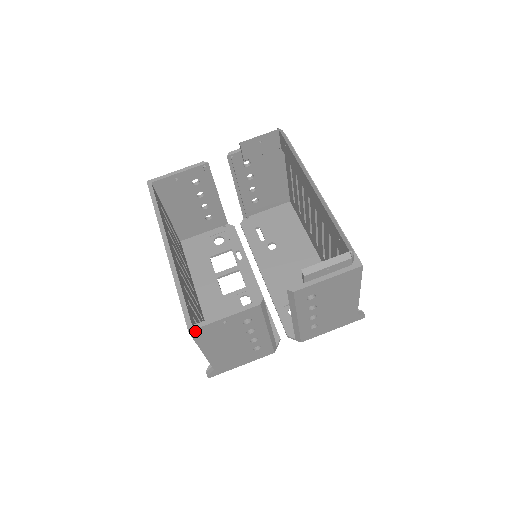
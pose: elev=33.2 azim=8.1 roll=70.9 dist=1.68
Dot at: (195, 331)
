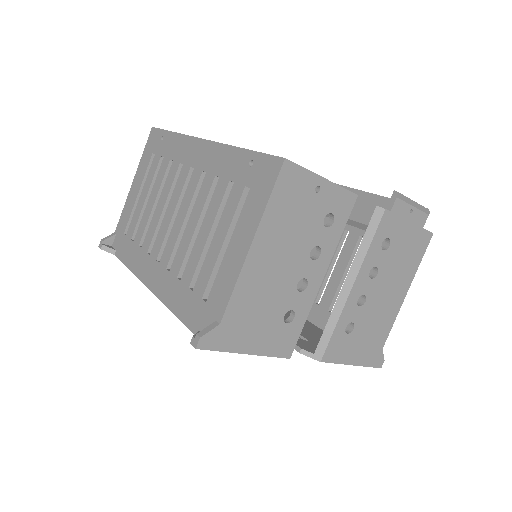
Dot at: (288, 168)
